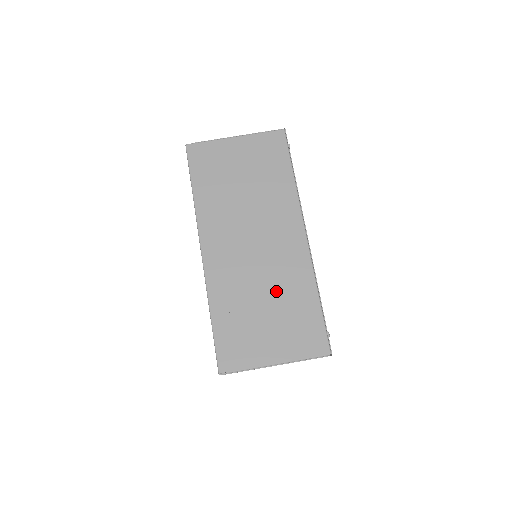
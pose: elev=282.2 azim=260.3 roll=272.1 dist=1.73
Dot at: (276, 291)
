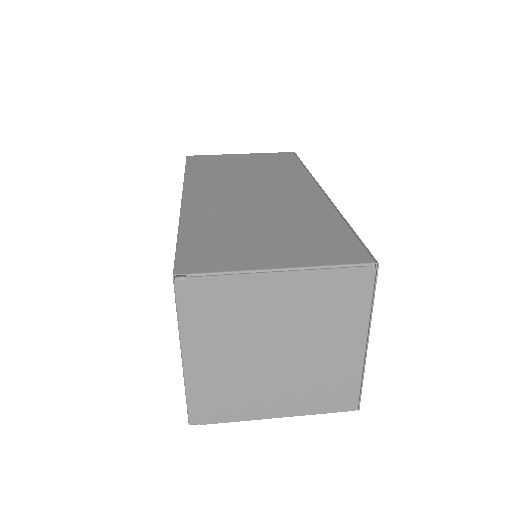
Dot at: (281, 218)
